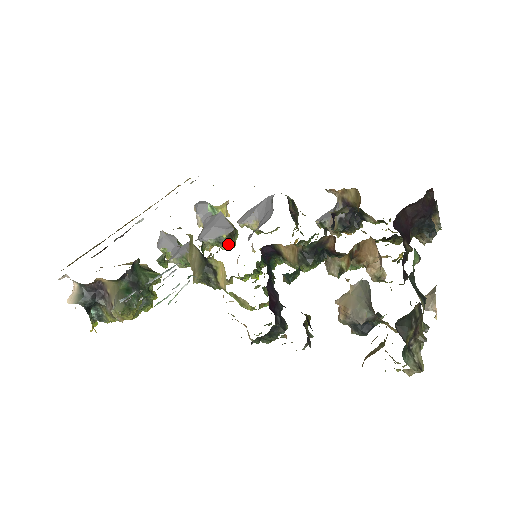
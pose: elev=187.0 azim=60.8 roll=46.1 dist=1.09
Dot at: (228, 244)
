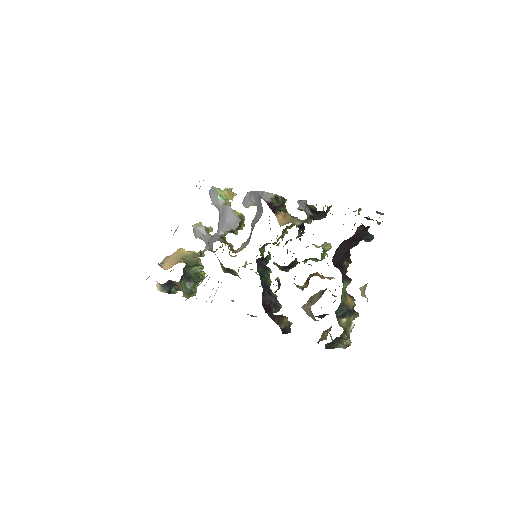
Dot at: occluded
